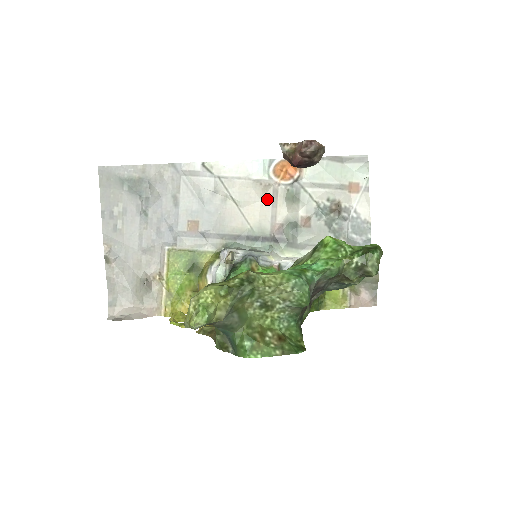
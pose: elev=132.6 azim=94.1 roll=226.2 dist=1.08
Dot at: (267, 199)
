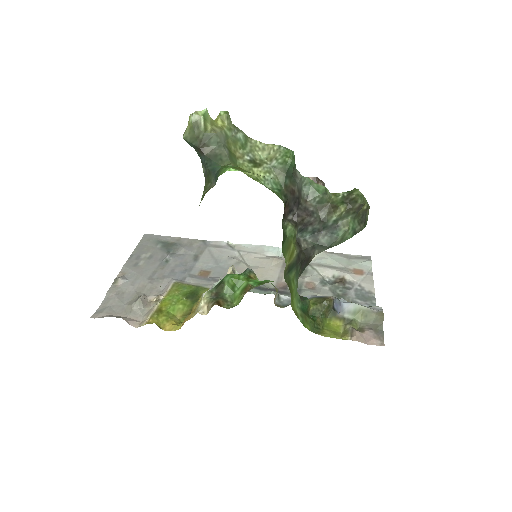
Dot at: (277, 267)
